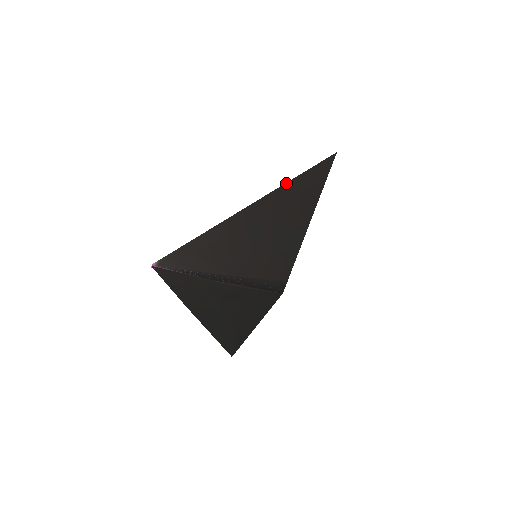
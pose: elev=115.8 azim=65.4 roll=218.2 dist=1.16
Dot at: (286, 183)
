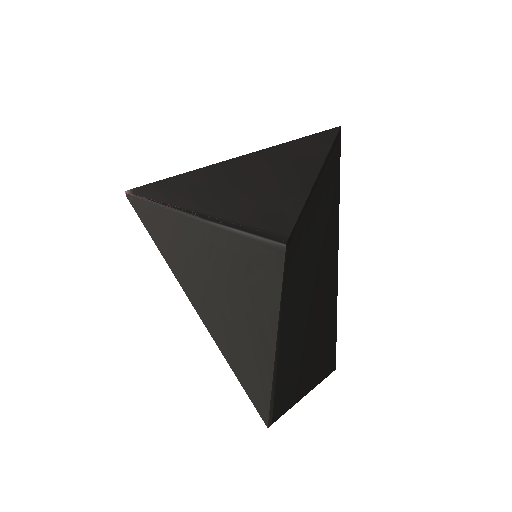
Dot at: (273, 147)
